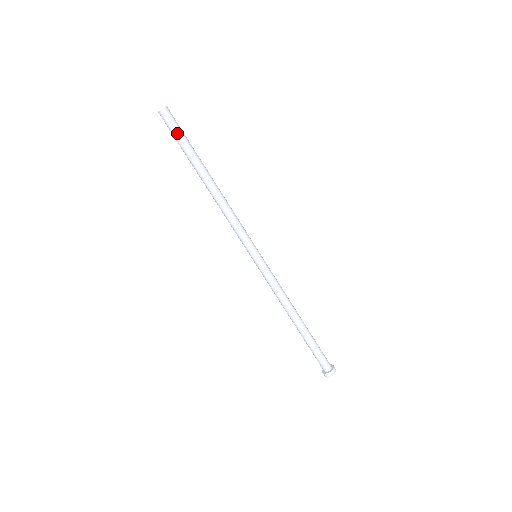
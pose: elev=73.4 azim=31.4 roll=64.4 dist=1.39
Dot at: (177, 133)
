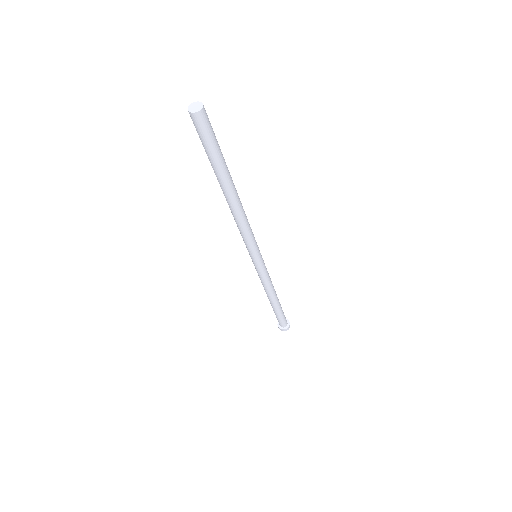
Dot at: (203, 143)
